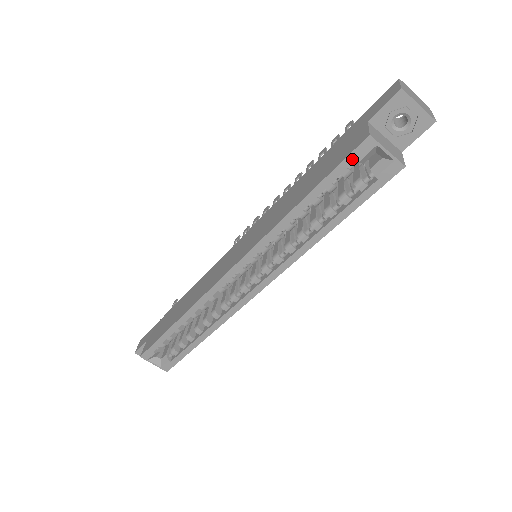
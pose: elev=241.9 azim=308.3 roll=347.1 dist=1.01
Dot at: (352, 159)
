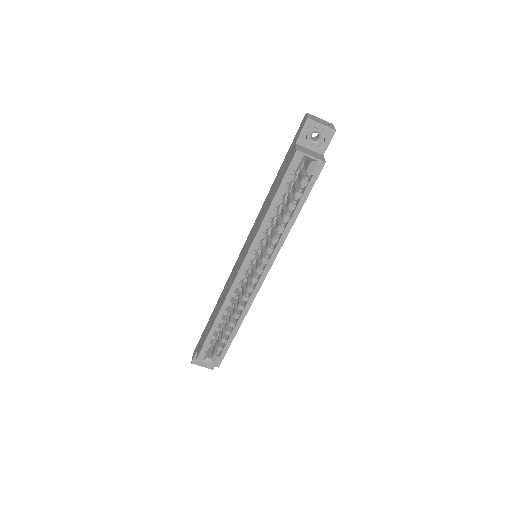
Dot at: (292, 168)
